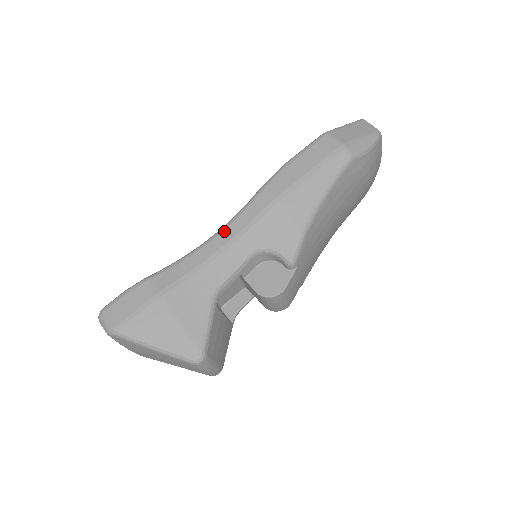
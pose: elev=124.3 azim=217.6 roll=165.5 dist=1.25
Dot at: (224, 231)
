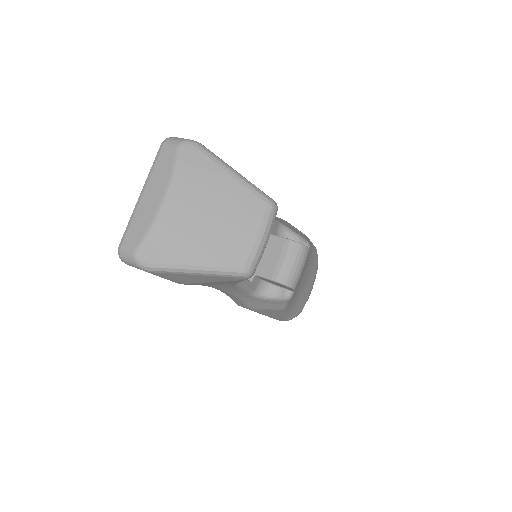
Dot at: occluded
